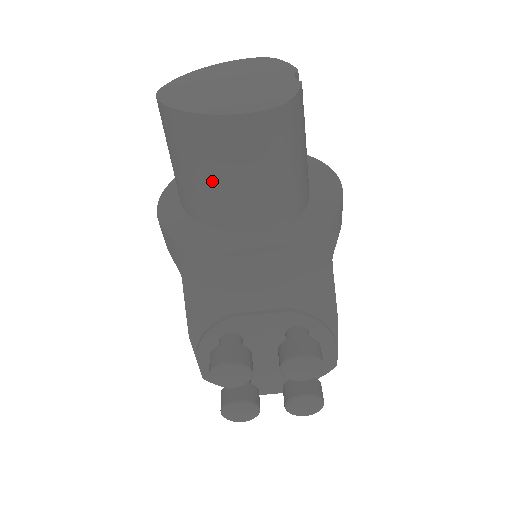
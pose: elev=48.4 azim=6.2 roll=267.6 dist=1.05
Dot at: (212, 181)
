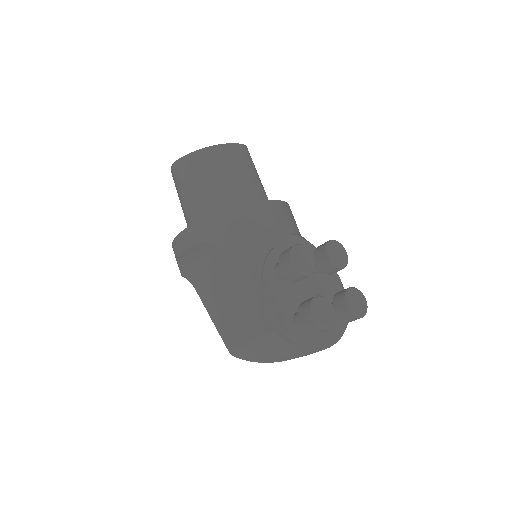
Dot at: (226, 181)
